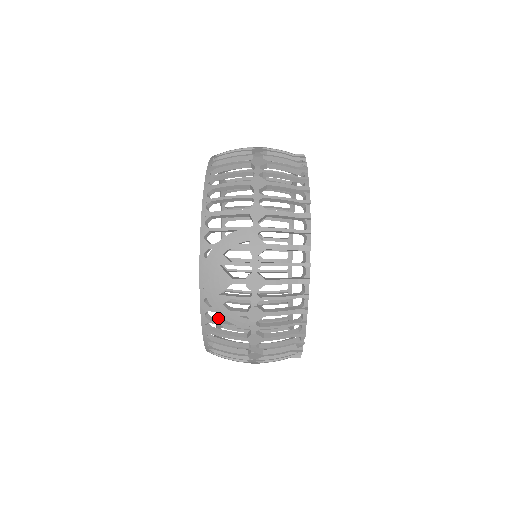
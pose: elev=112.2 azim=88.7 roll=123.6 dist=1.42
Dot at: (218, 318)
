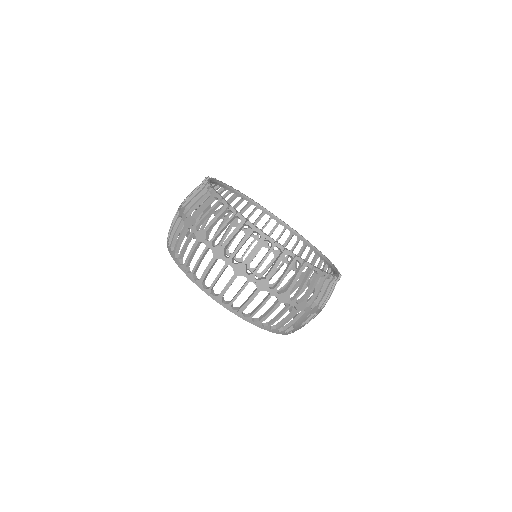
Dot at: (235, 260)
